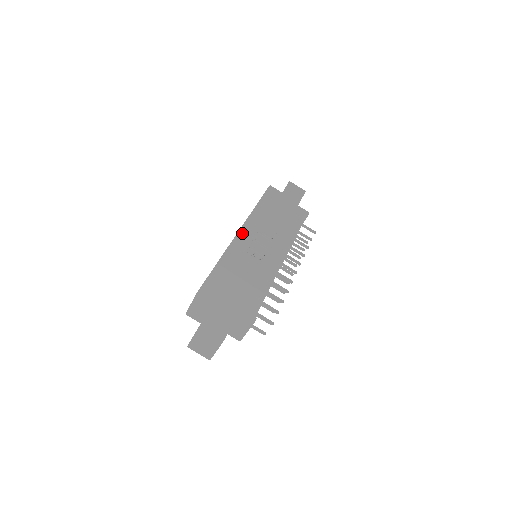
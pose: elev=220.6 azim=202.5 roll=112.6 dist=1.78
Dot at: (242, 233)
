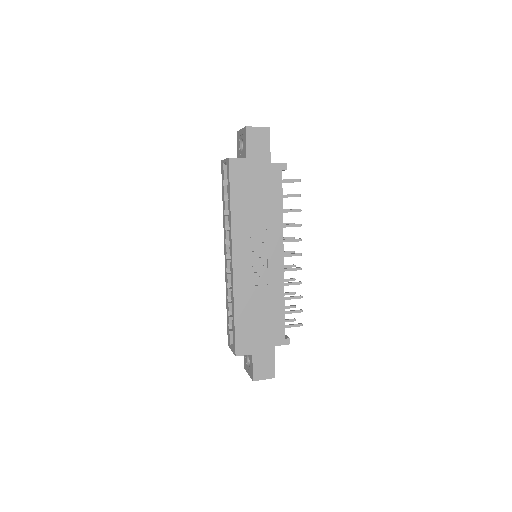
Dot at: (236, 260)
